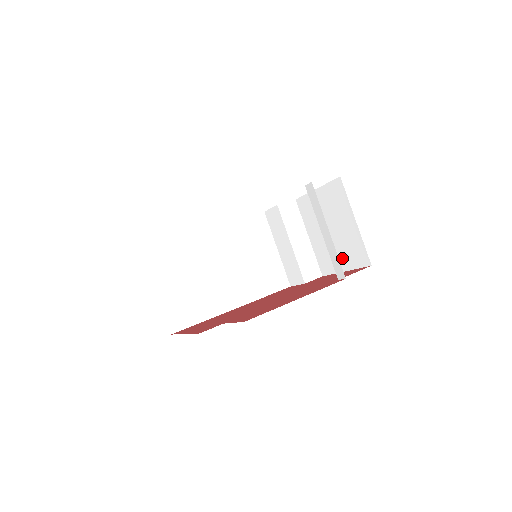
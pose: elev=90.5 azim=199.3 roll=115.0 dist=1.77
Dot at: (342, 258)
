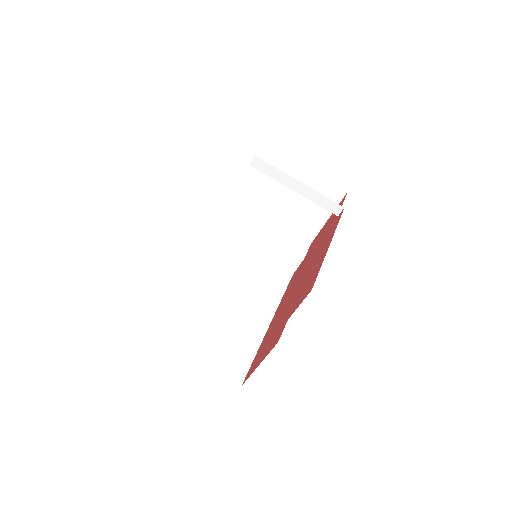
Dot at: (317, 211)
